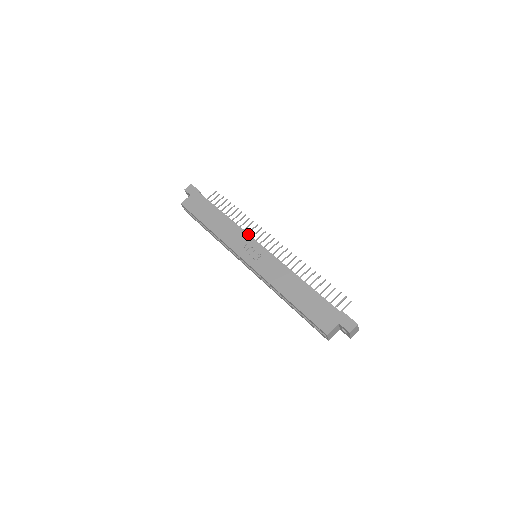
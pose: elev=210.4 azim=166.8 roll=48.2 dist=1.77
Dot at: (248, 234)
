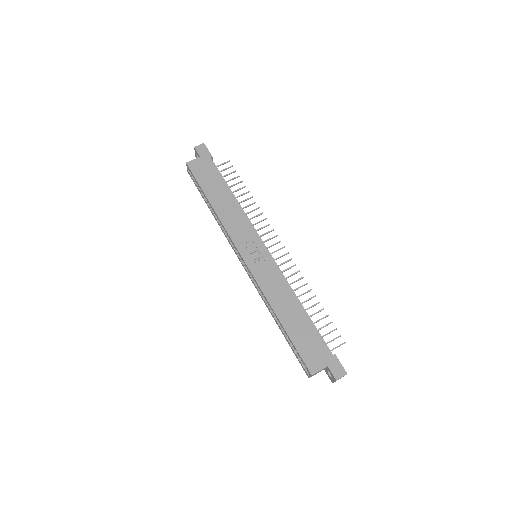
Dot at: occluded
